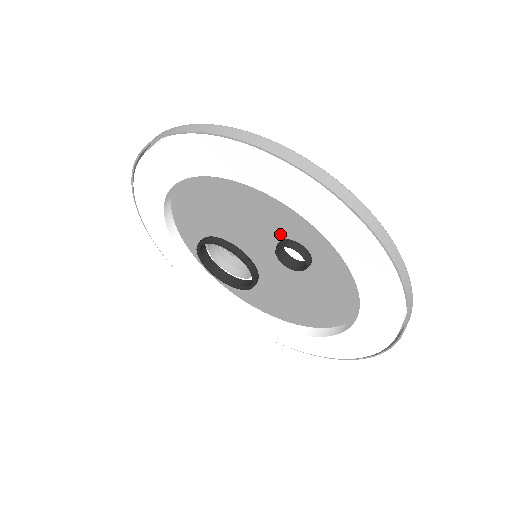
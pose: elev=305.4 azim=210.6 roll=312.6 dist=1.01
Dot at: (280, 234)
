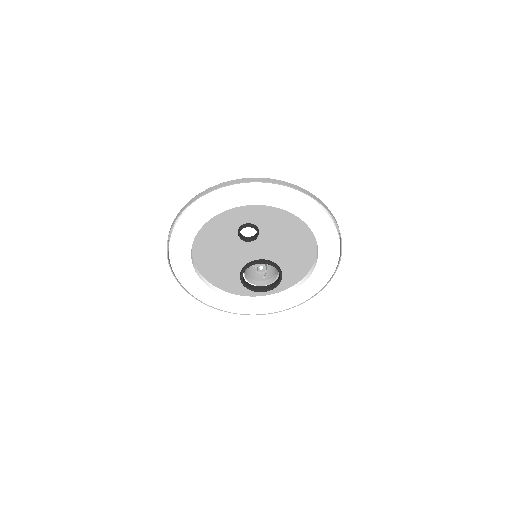
Dot at: (235, 234)
